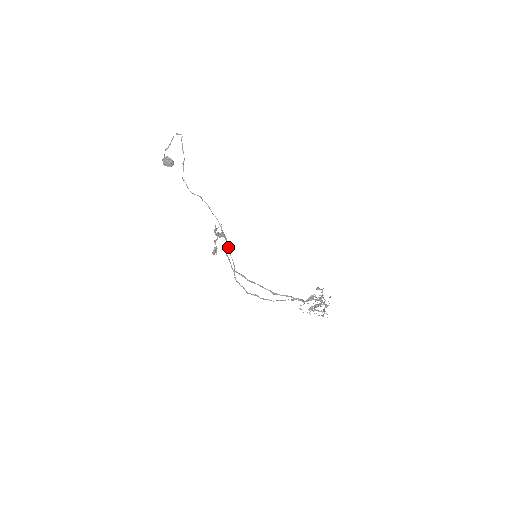
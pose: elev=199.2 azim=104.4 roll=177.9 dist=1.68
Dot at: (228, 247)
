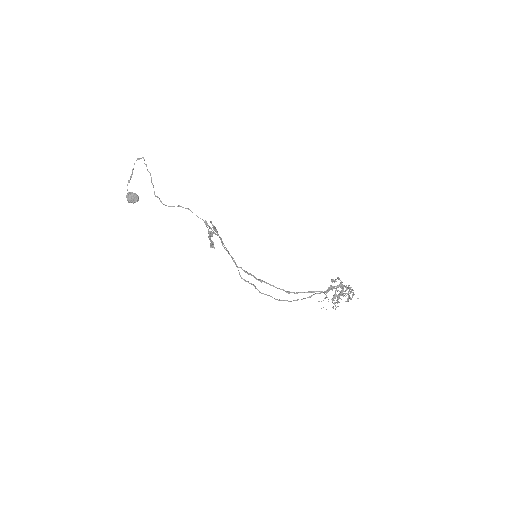
Dot at: occluded
